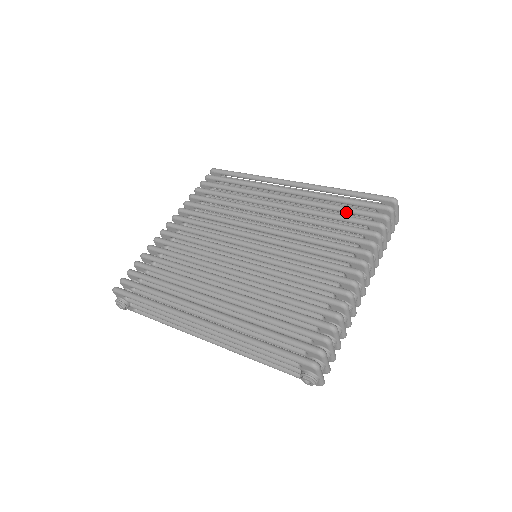
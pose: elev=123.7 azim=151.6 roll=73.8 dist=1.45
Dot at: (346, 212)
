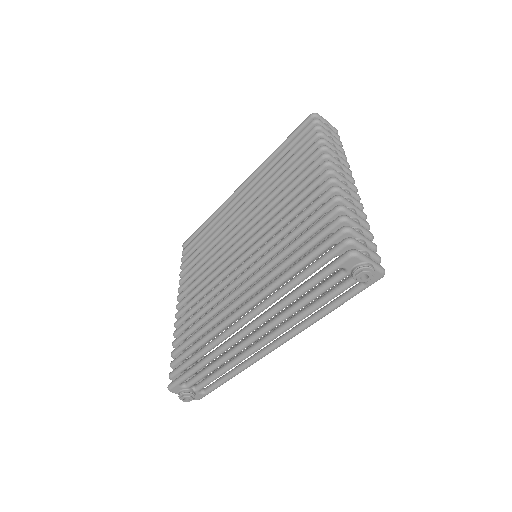
Dot at: (288, 158)
